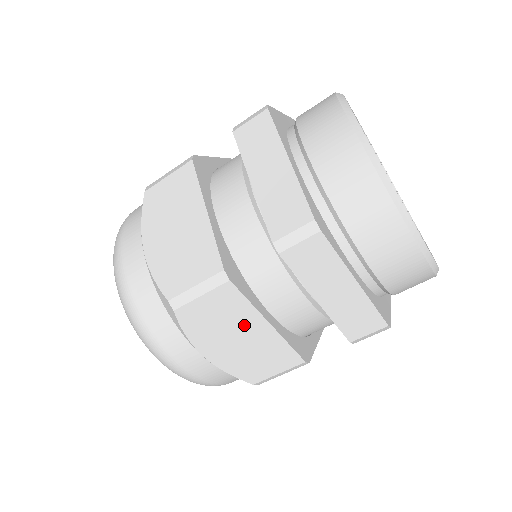
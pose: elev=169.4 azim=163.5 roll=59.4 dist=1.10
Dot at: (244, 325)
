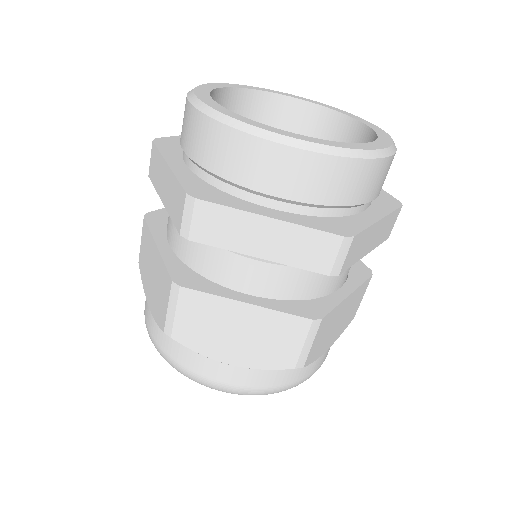
Dot at: (229, 317)
